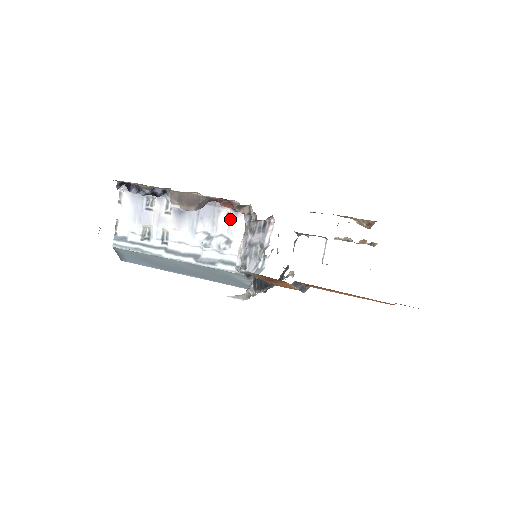
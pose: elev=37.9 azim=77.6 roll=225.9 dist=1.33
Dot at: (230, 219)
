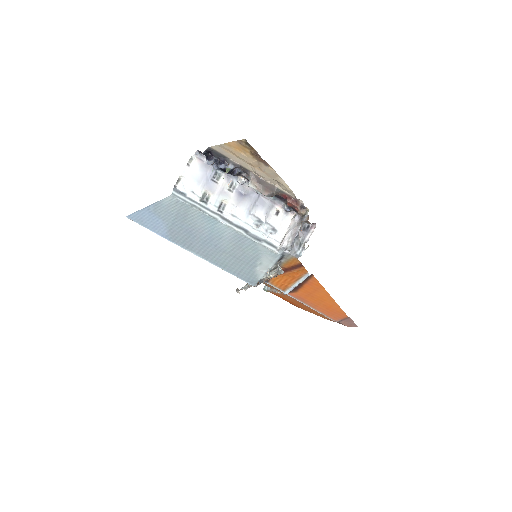
Dot at: (279, 215)
